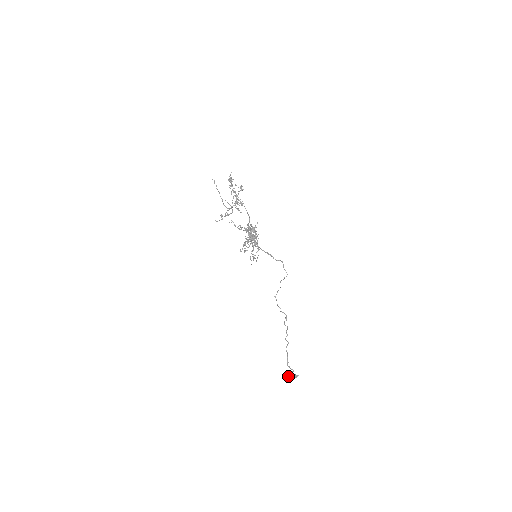
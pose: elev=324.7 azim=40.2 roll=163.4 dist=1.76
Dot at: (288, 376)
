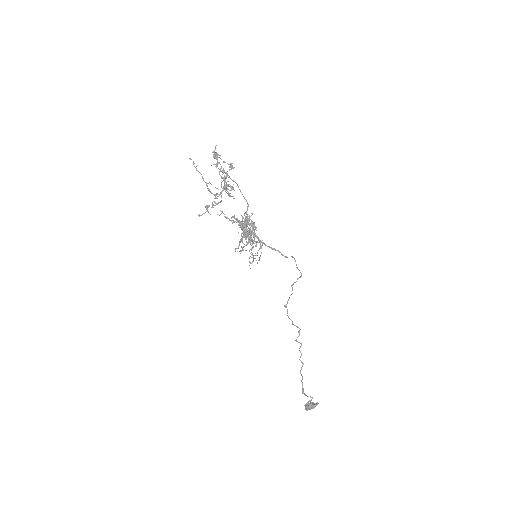
Dot at: (306, 406)
